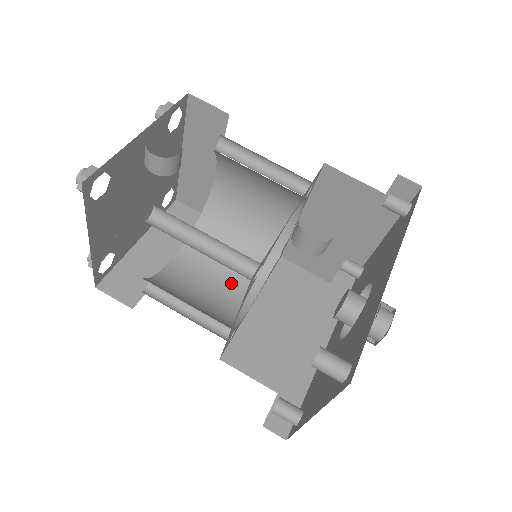
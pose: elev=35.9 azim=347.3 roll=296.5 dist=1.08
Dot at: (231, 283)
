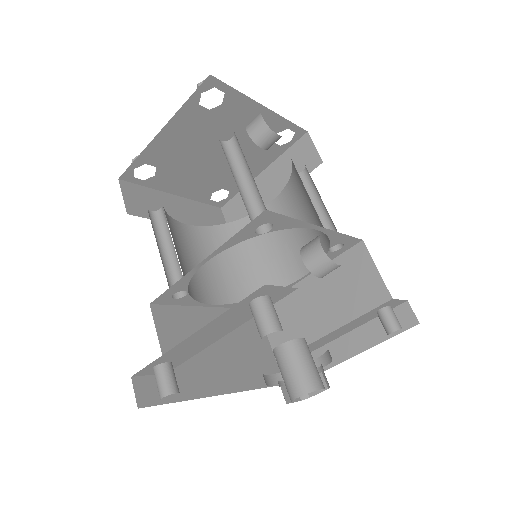
Dot at: (209, 278)
